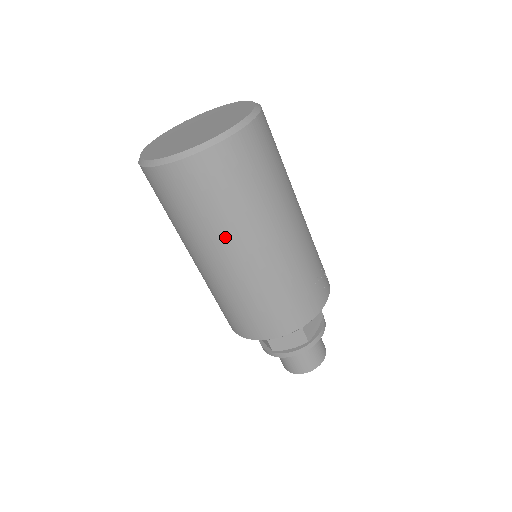
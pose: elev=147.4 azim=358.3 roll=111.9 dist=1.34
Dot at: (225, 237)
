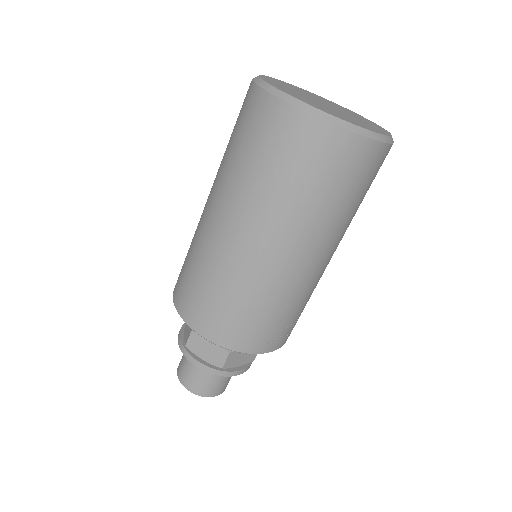
Dot at: (258, 209)
